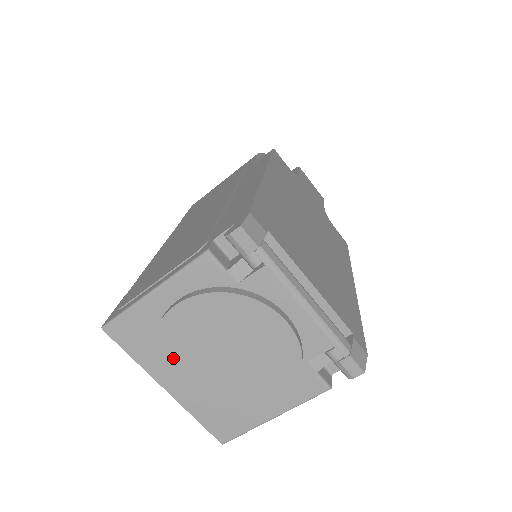
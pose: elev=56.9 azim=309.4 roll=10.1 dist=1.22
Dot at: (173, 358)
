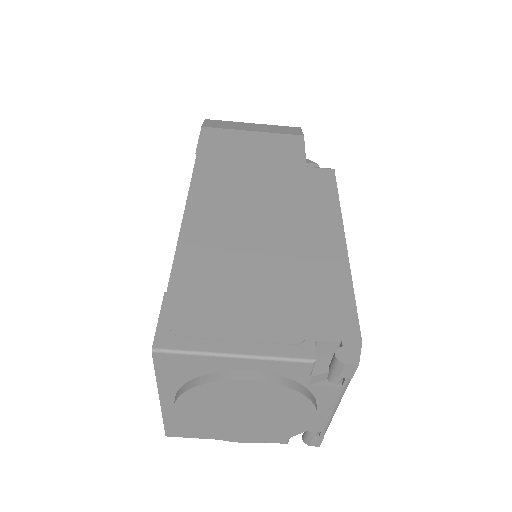
Dot at: (201, 398)
